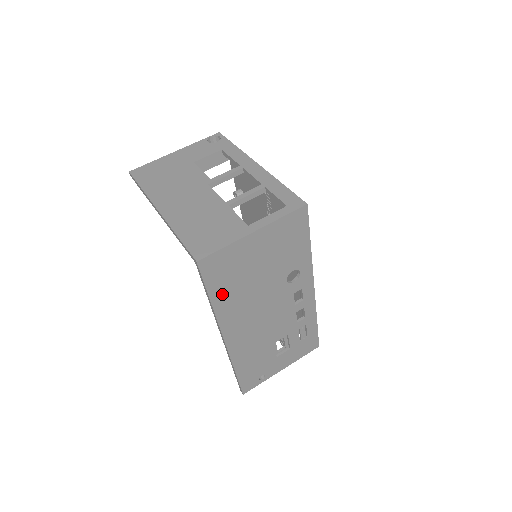
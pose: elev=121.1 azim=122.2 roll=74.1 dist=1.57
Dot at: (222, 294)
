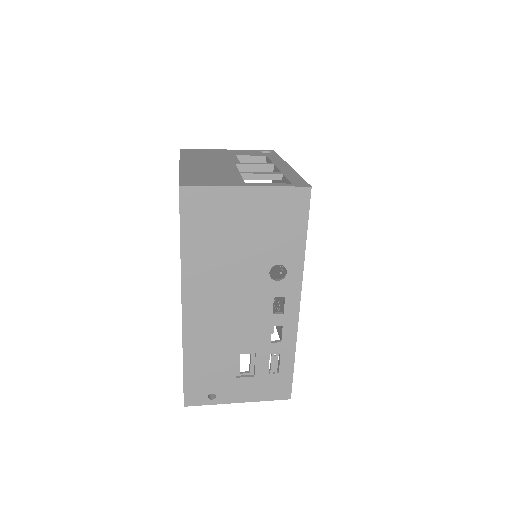
Dot at: (195, 244)
